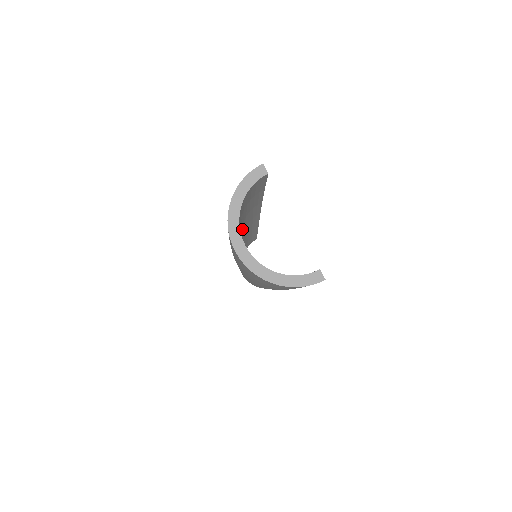
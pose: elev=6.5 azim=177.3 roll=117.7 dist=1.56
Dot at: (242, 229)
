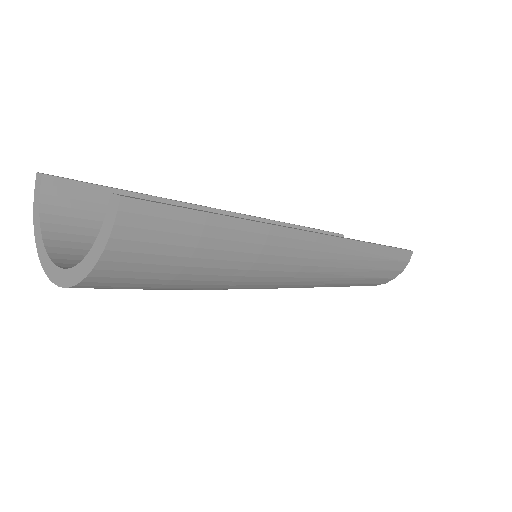
Dot at: occluded
